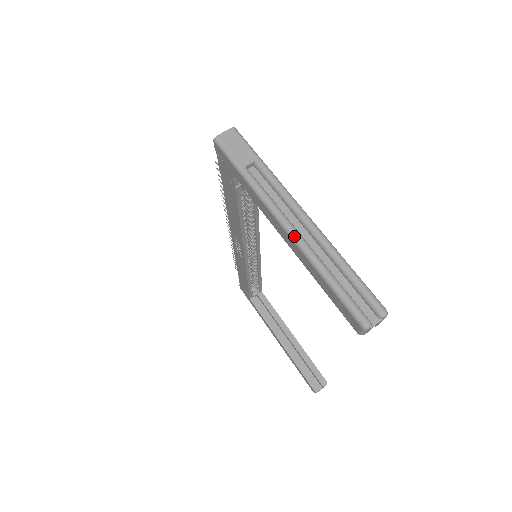
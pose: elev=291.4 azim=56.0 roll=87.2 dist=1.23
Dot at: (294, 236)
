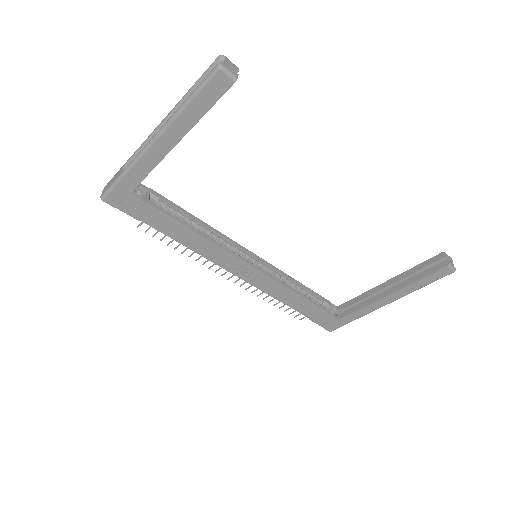
Dot at: (160, 131)
